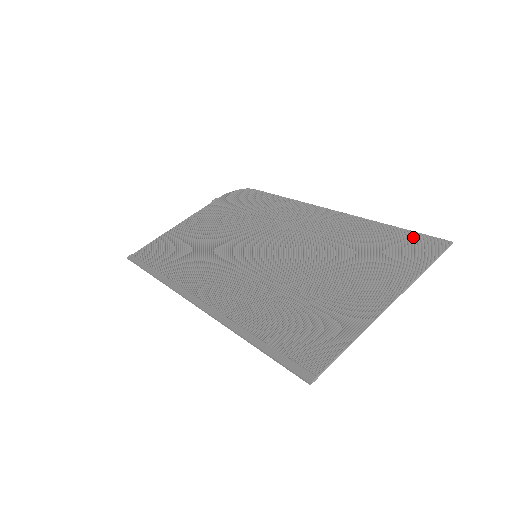
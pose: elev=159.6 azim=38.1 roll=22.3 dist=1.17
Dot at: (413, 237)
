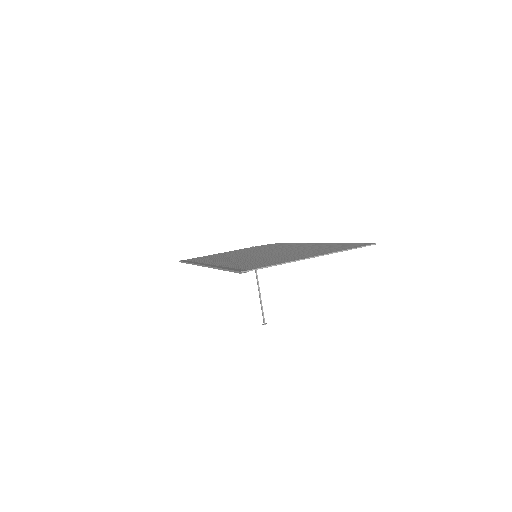
Dot at: (355, 244)
